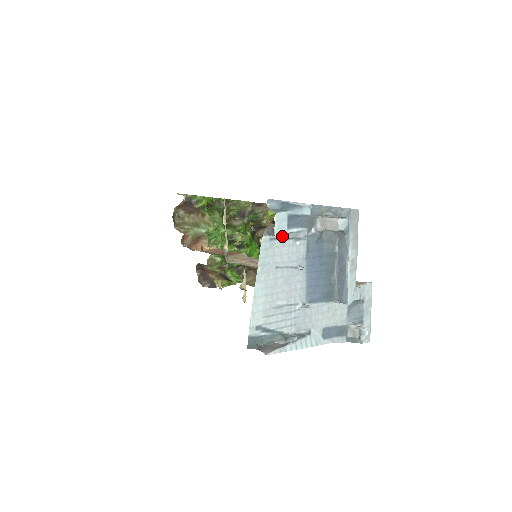
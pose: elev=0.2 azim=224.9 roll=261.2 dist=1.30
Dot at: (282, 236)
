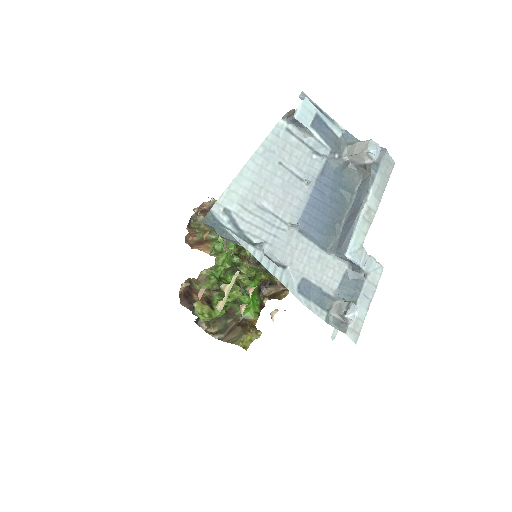
Dot at: (301, 136)
